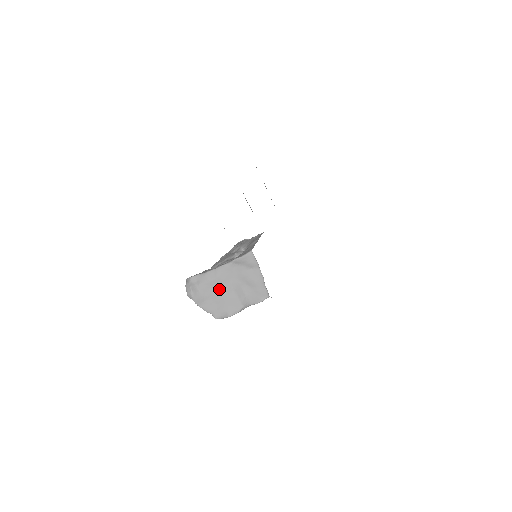
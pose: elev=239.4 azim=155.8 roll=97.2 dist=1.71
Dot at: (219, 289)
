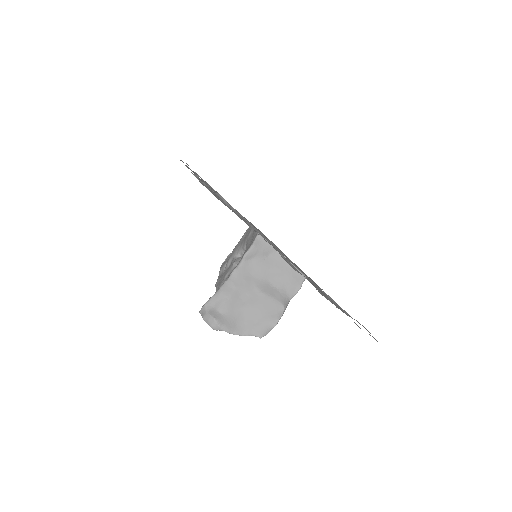
Dot at: (245, 300)
